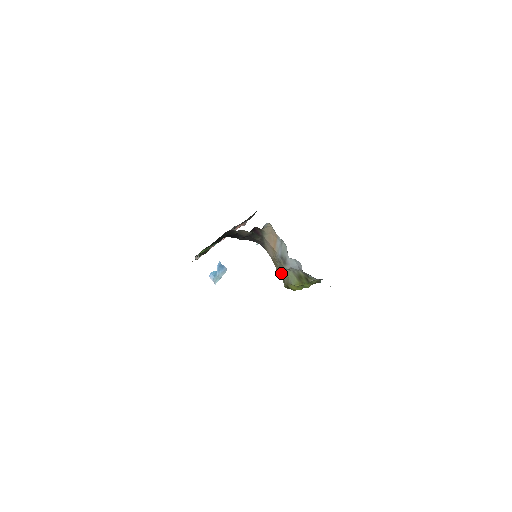
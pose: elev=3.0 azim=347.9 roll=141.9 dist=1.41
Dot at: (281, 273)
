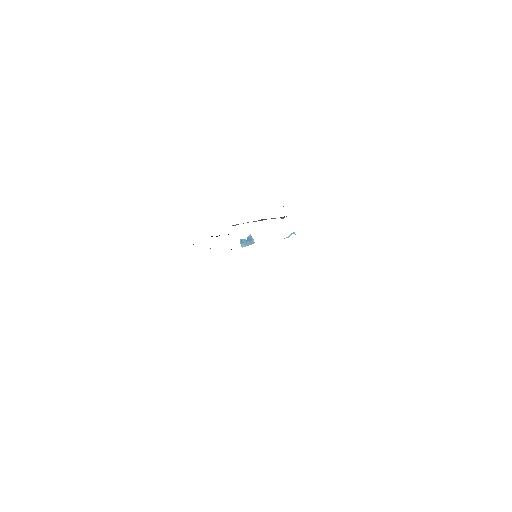
Dot at: occluded
